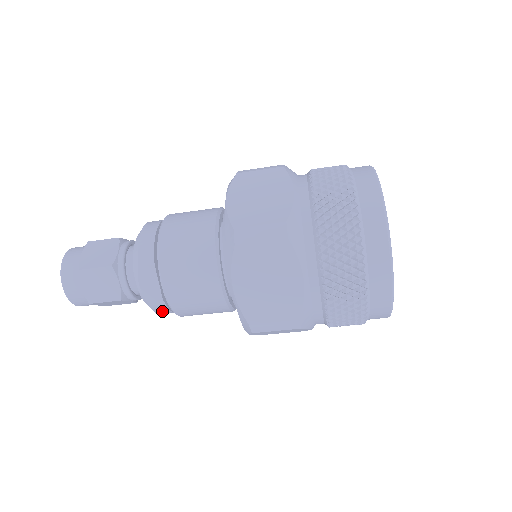
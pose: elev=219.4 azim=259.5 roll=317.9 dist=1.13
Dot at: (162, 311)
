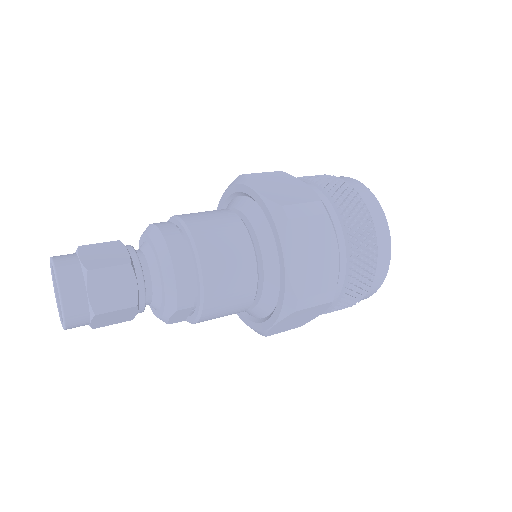
Dot at: occluded
